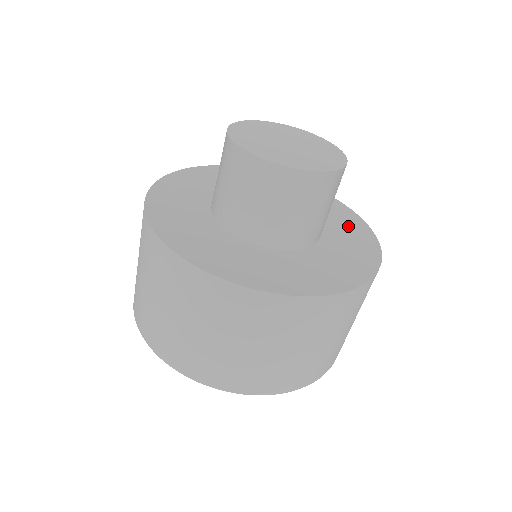
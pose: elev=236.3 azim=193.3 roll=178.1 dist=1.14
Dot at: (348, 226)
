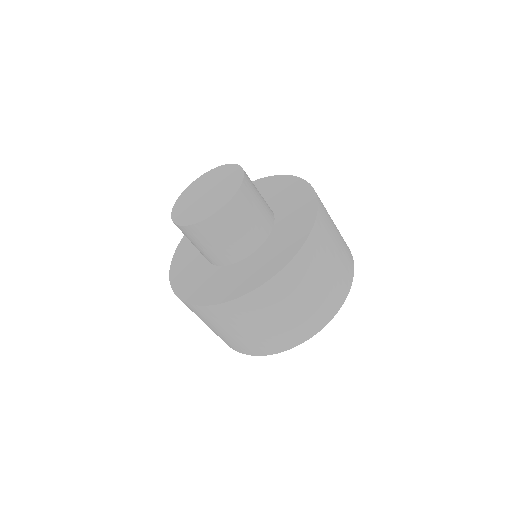
Dot at: (285, 190)
